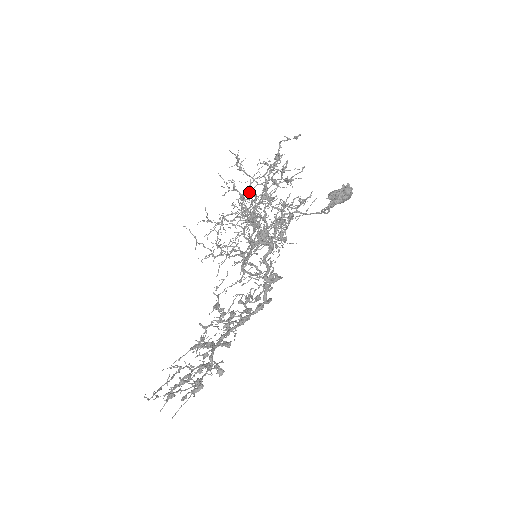
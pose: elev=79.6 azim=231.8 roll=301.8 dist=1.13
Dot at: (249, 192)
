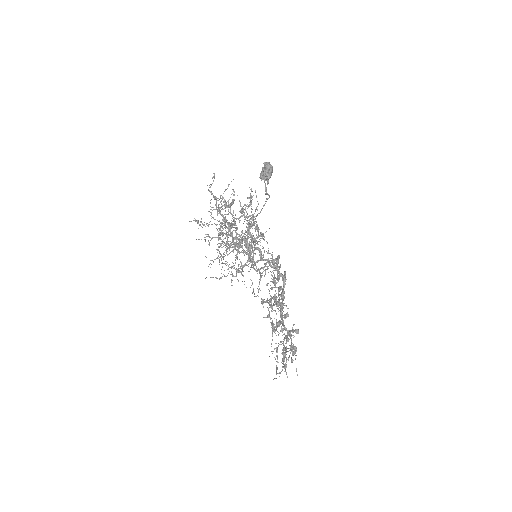
Dot at: occluded
